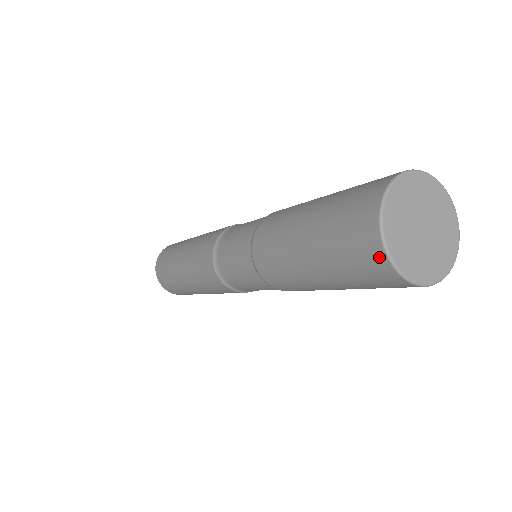
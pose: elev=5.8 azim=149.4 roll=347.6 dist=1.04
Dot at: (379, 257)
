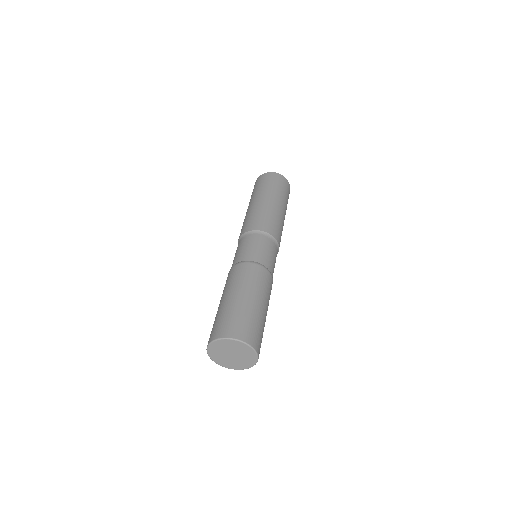
Dot at: (208, 342)
